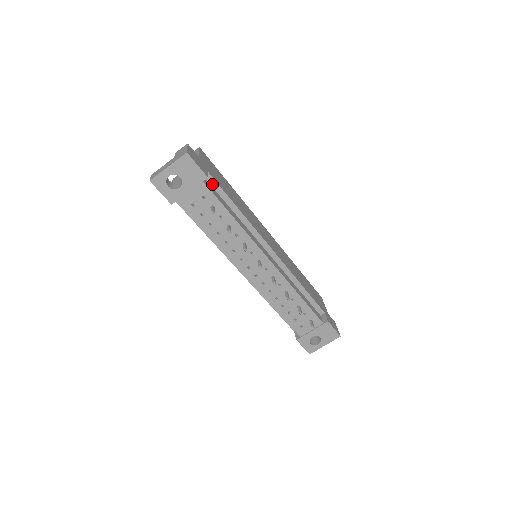
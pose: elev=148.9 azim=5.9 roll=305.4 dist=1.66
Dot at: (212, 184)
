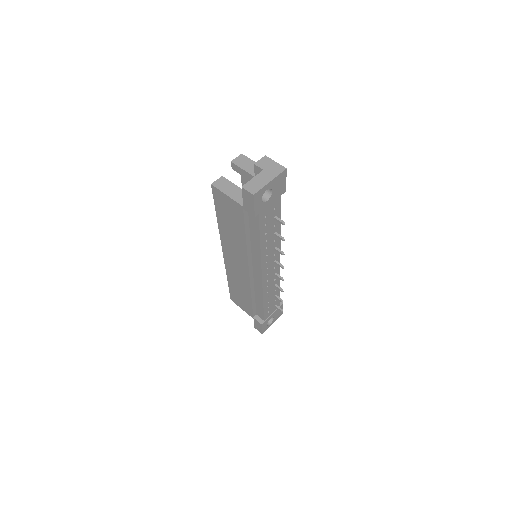
Dot at: occluded
